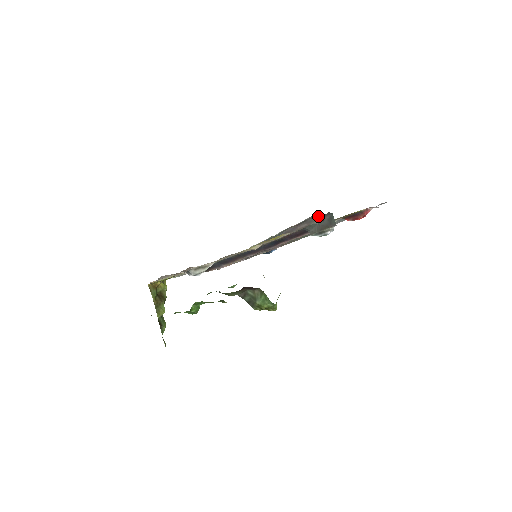
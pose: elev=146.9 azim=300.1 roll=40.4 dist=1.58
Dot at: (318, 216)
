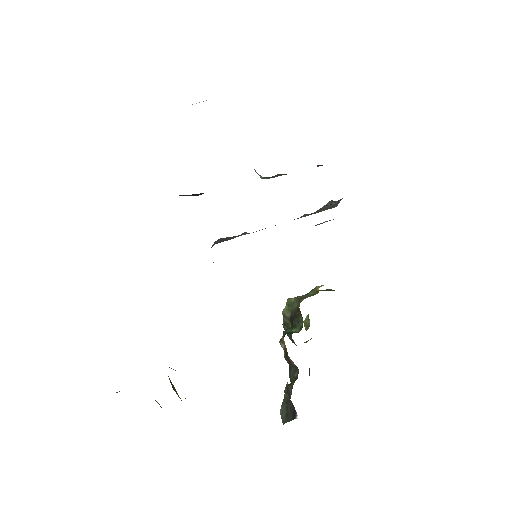
Dot at: (330, 201)
